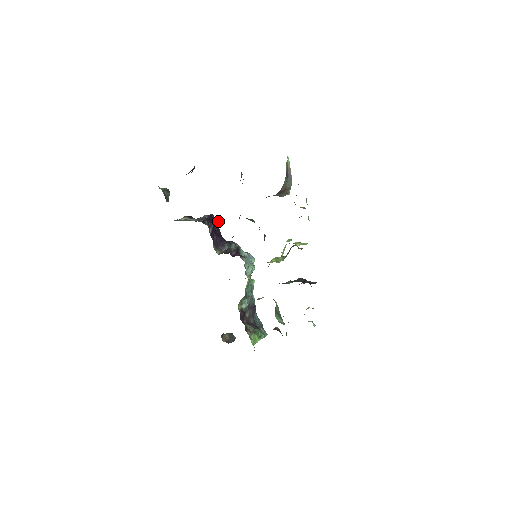
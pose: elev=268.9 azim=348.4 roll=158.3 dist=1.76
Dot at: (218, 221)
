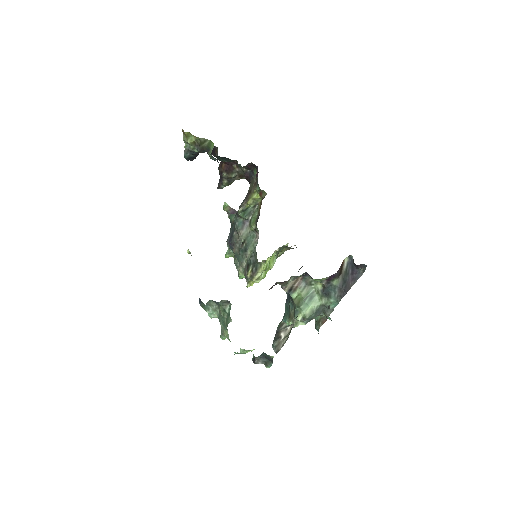
Dot at: occluded
